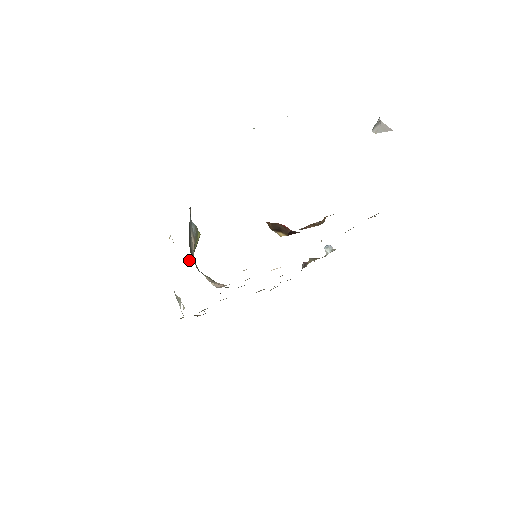
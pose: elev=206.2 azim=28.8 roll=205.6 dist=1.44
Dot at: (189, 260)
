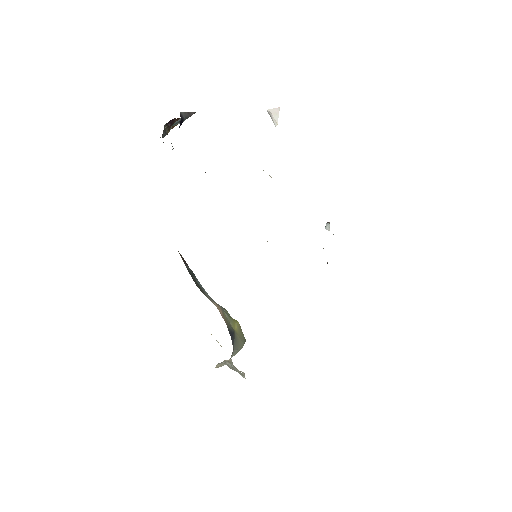
Dot at: (237, 344)
